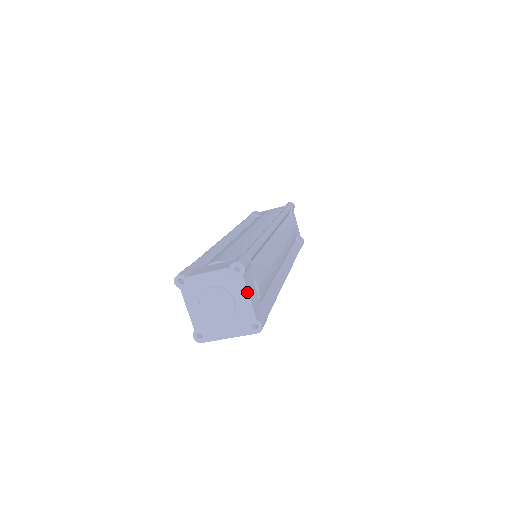
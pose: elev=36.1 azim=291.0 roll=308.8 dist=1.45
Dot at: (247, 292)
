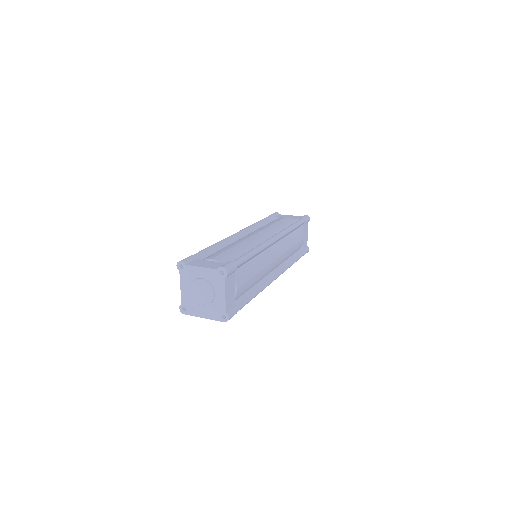
Dot at: (225, 291)
